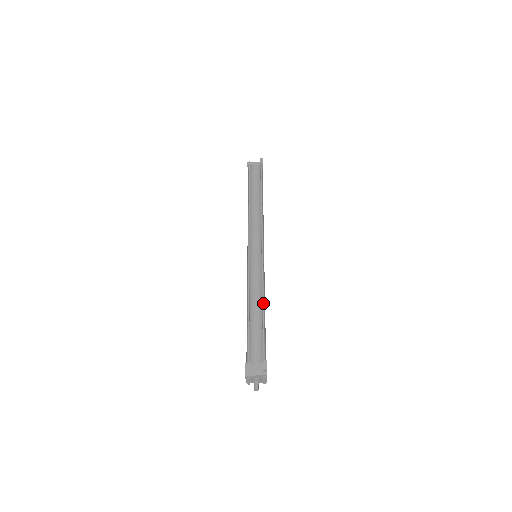
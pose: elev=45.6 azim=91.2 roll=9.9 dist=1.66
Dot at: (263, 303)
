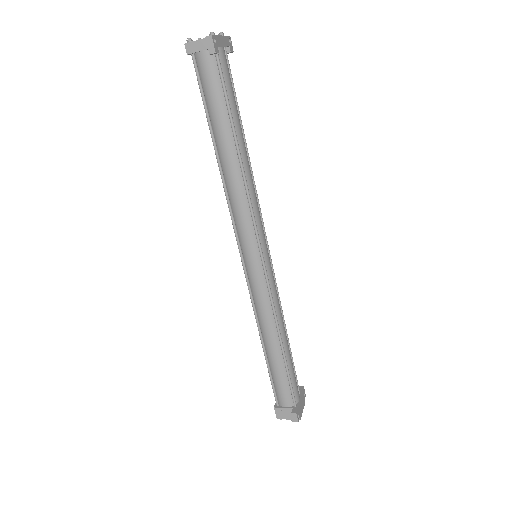
Dot at: (280, 339)
